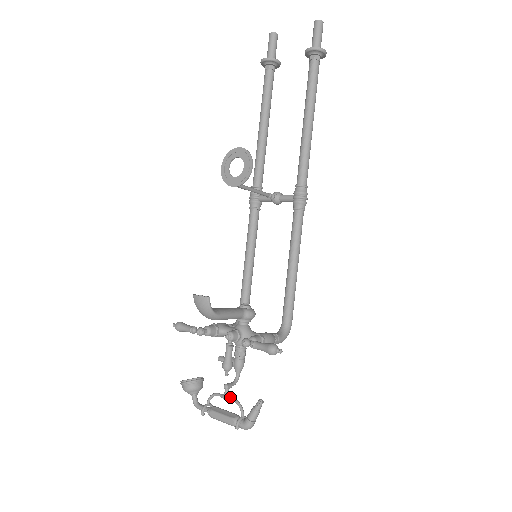
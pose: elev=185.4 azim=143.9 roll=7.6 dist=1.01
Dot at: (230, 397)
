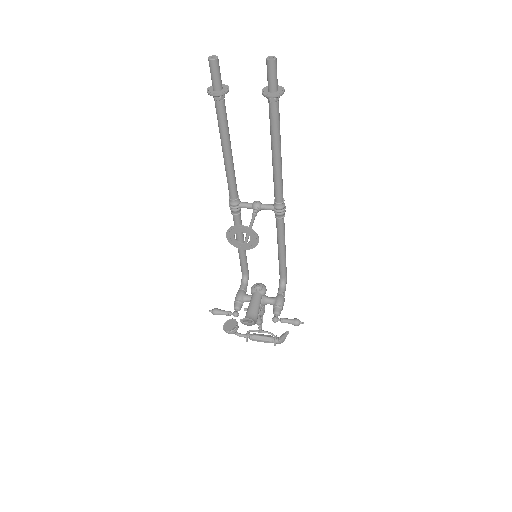
Dot at: (264, 332)
